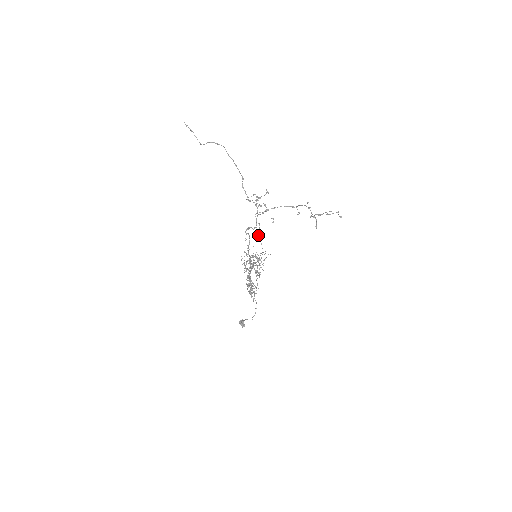
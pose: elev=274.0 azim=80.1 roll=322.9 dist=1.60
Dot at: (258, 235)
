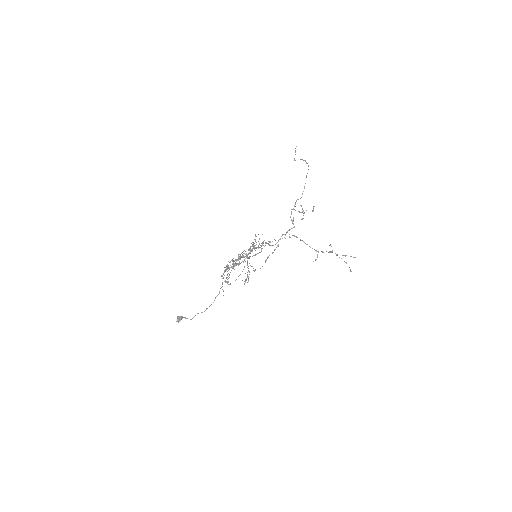
Dot at: occluded
